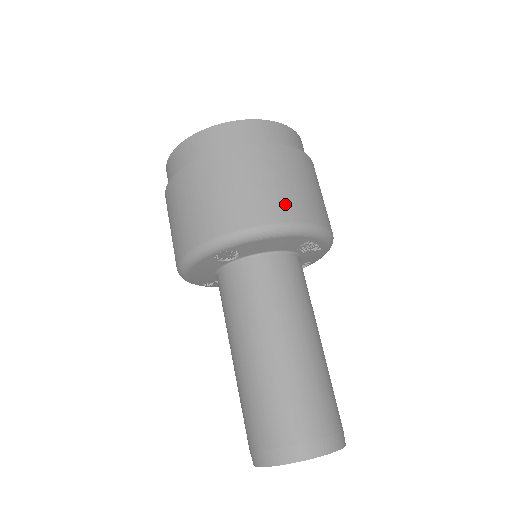
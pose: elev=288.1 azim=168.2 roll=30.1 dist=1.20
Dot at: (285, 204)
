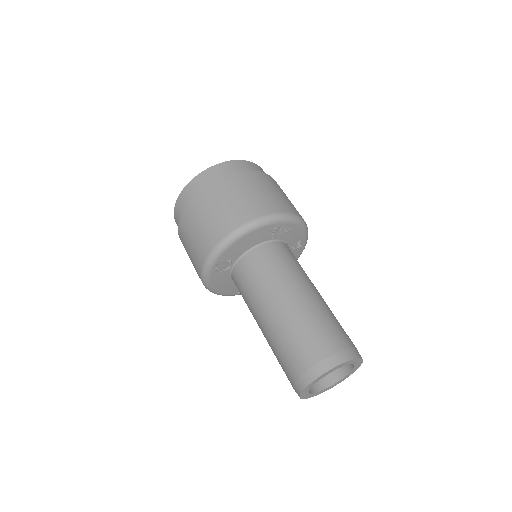
Dot at: (238, 213)
